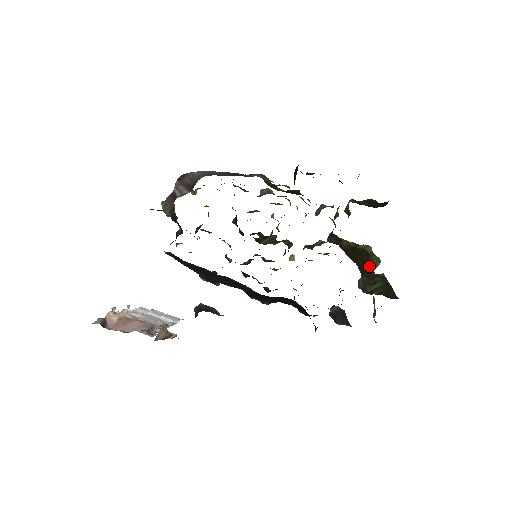
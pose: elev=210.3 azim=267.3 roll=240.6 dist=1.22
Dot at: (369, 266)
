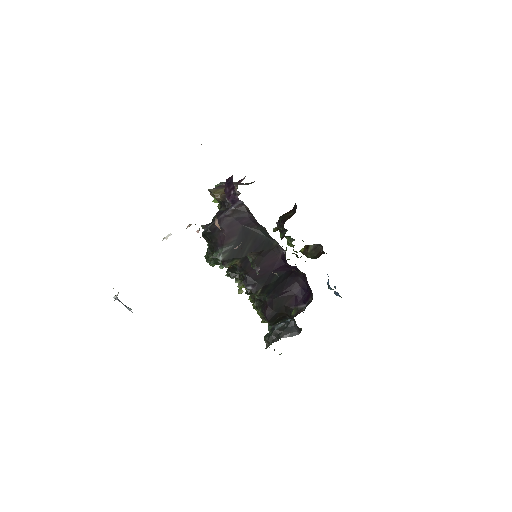
Dot at: occluded
